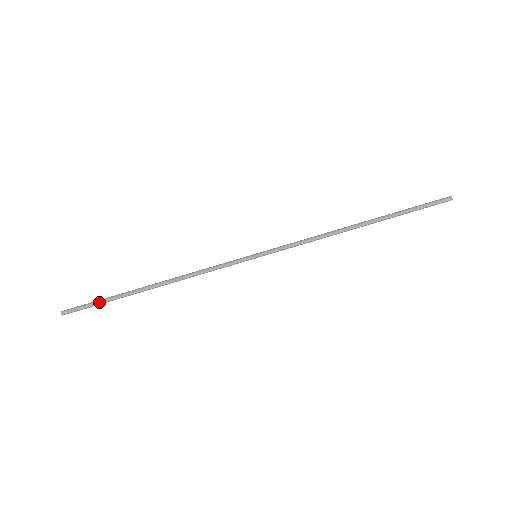
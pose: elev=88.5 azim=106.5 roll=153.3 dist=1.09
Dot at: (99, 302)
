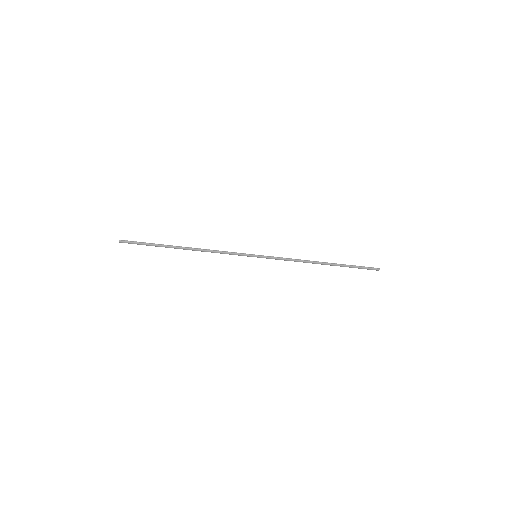
Dot at: (147, 245)
